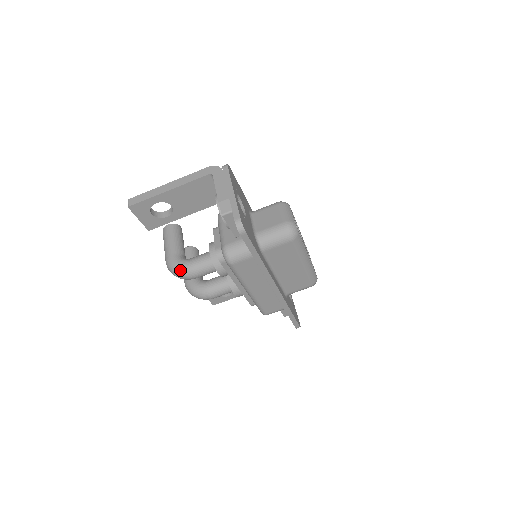
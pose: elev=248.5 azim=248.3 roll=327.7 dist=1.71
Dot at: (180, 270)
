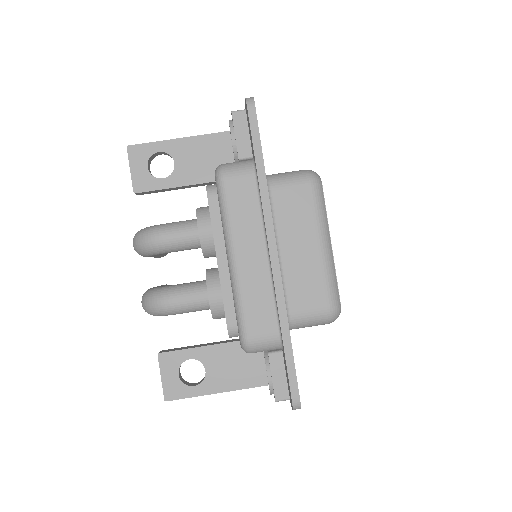
Dot at: (149, 228)
